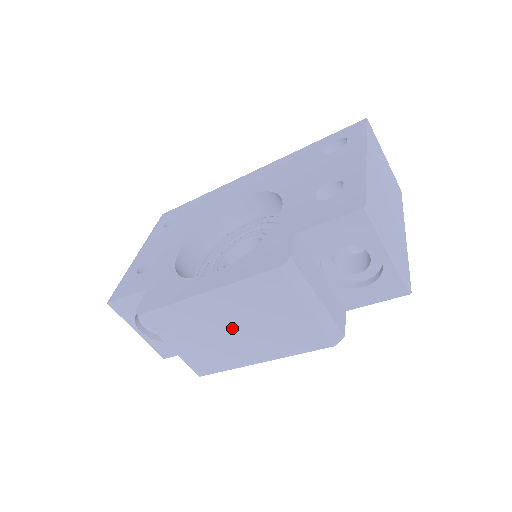
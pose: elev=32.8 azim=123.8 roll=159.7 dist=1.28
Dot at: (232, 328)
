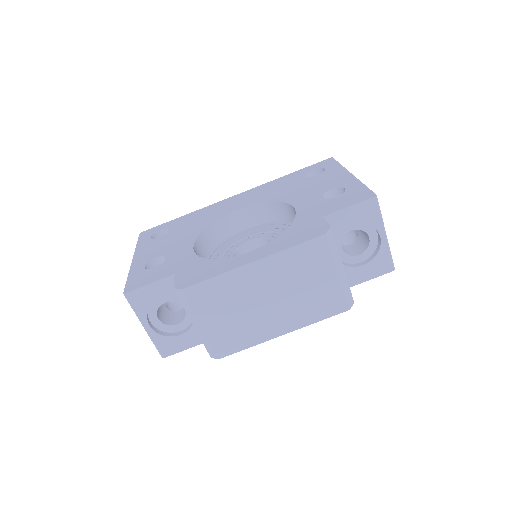
Dot at: (268, 298)
